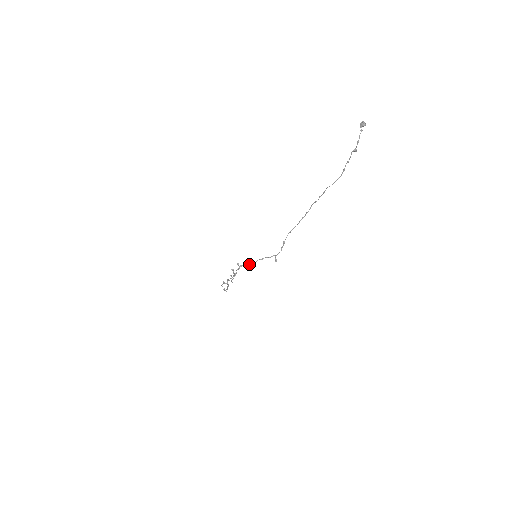
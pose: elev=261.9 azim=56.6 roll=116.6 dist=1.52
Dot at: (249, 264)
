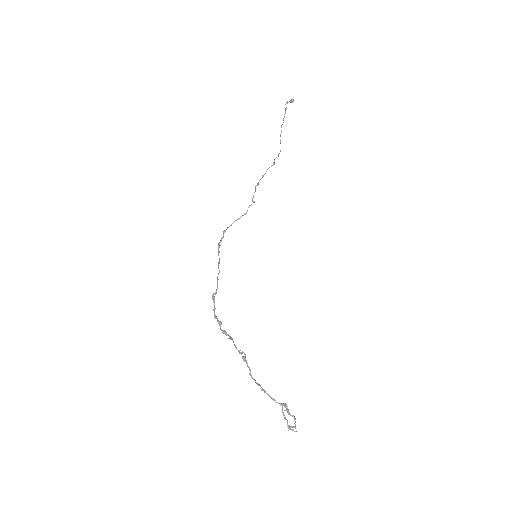
Dot at: (227, 228)
